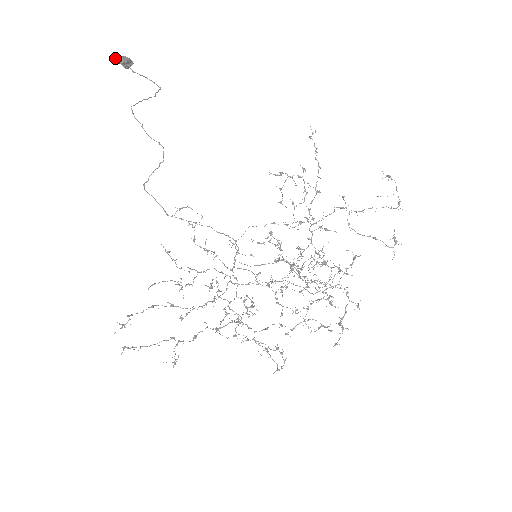
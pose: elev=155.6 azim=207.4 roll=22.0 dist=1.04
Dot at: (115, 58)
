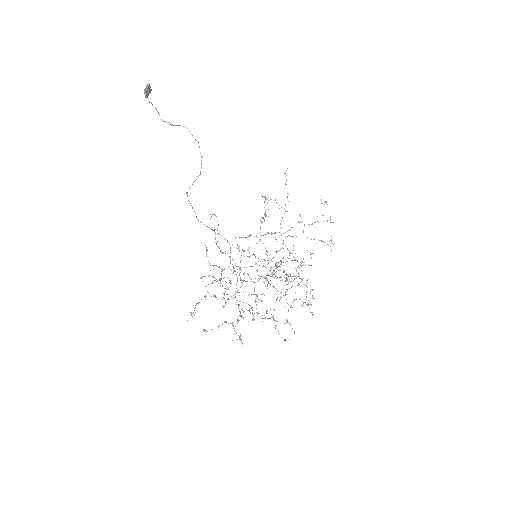
Dot at: (148, 86)
